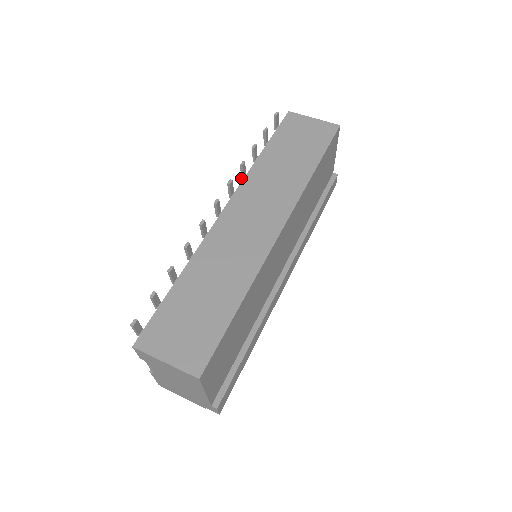
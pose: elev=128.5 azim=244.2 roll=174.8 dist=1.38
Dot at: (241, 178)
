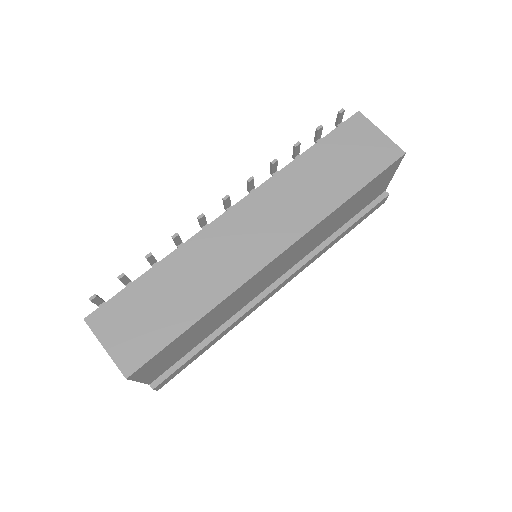
Dot at: (270, 173)
